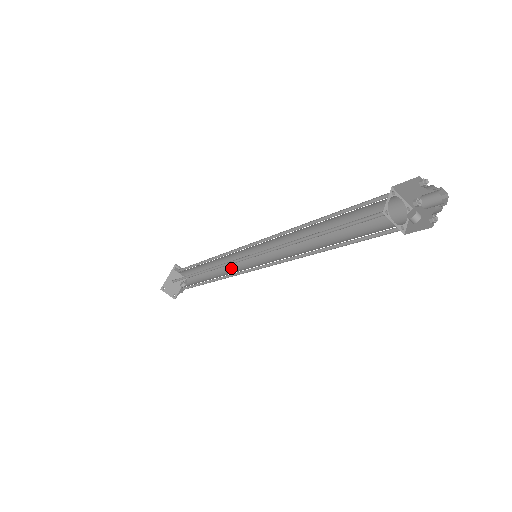
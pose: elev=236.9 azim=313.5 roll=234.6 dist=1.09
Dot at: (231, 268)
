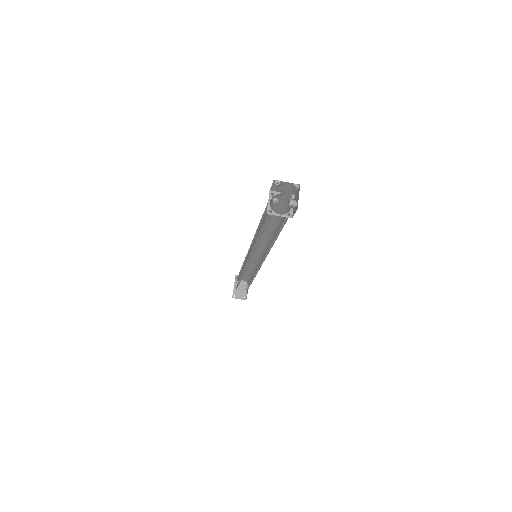
Dot at: (256, 267)
